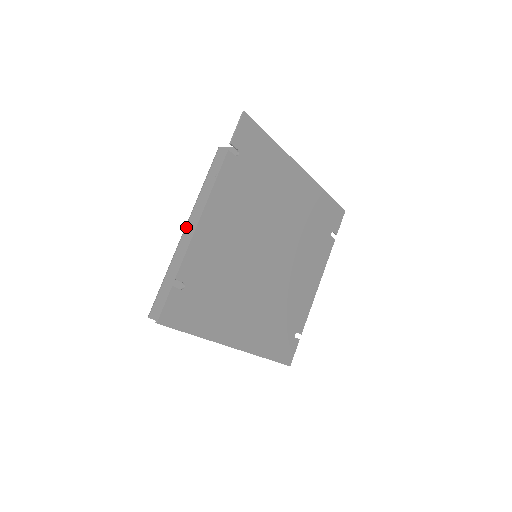
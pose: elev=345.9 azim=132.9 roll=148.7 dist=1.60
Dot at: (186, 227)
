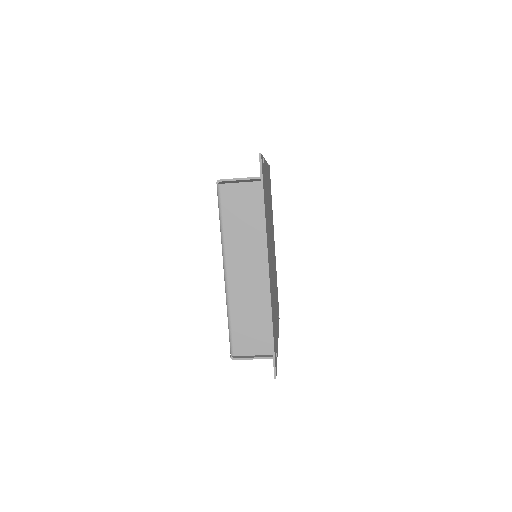
Dot at: occluded
